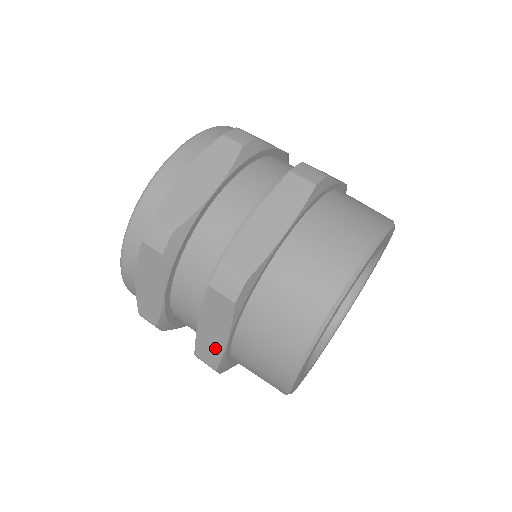
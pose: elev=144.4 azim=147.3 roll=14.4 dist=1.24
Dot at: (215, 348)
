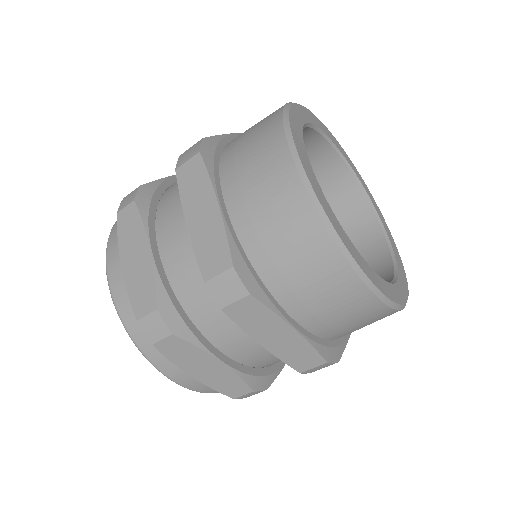
Dot at: (298, 347)
